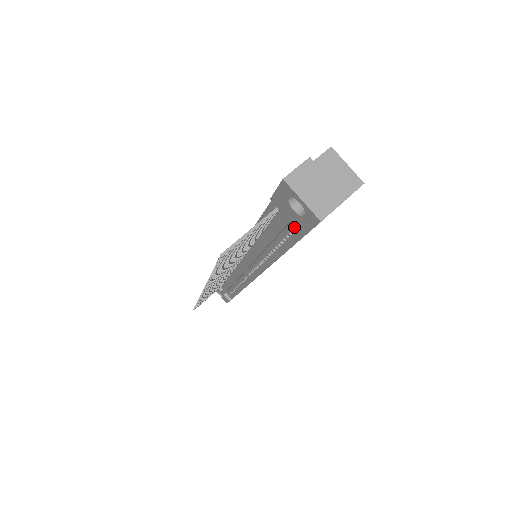
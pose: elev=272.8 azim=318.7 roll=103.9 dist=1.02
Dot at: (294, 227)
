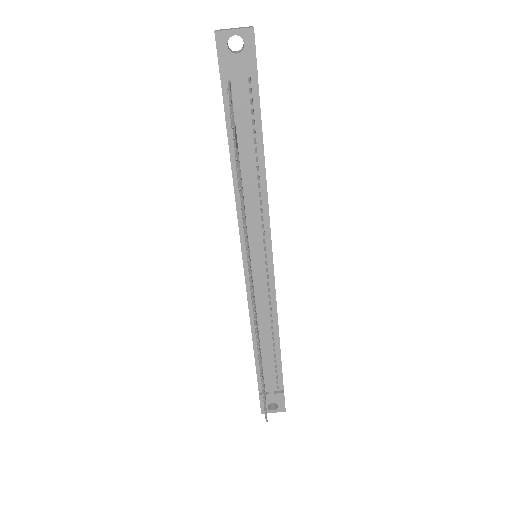
Dot at: (248, 87)
